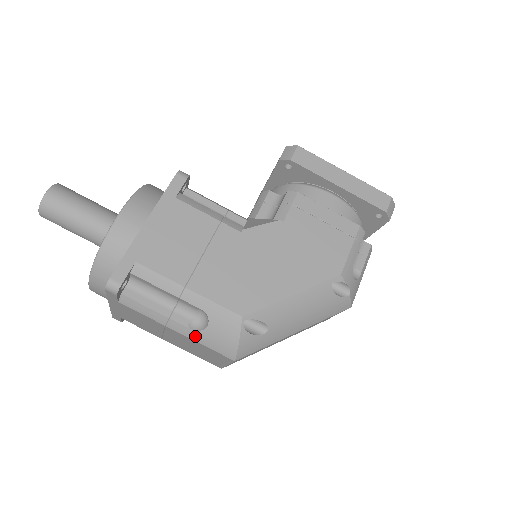
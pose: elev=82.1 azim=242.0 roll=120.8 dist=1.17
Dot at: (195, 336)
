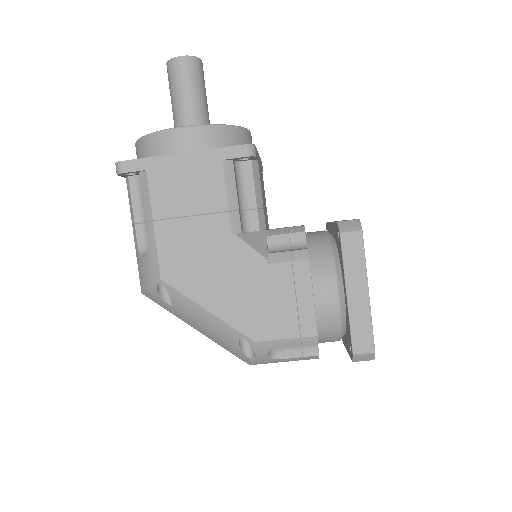
Dot at: (137, 252)
